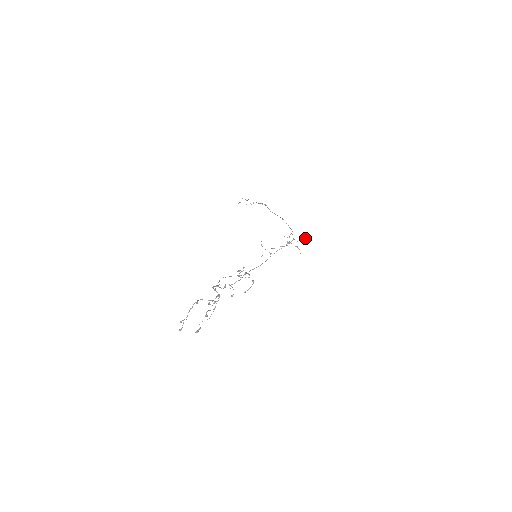
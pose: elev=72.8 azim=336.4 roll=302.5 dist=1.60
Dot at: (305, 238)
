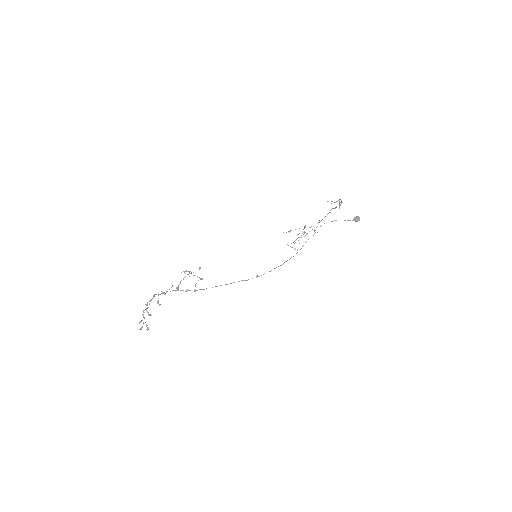
Dot at: occluded
